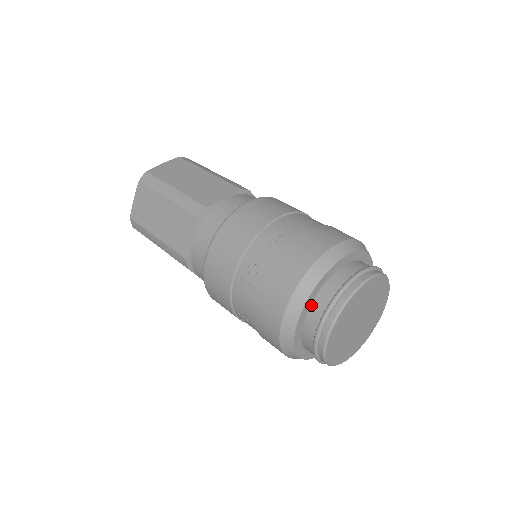
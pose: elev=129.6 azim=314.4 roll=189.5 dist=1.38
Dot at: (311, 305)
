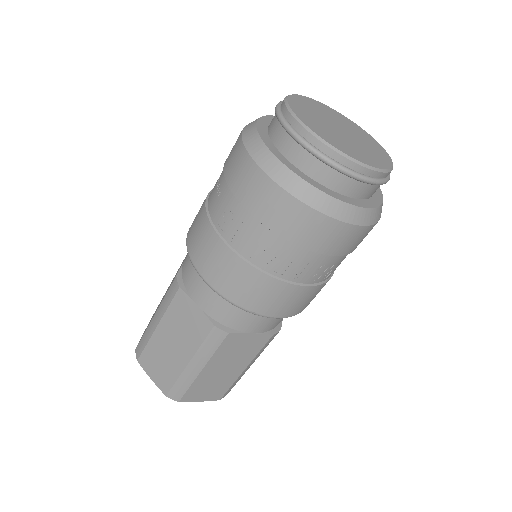
Dot at: (283, 155)
